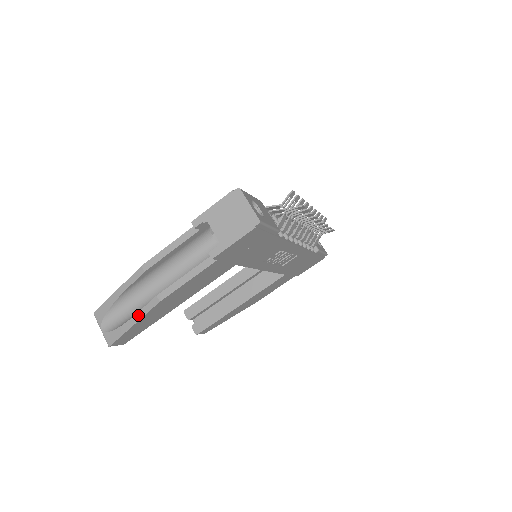
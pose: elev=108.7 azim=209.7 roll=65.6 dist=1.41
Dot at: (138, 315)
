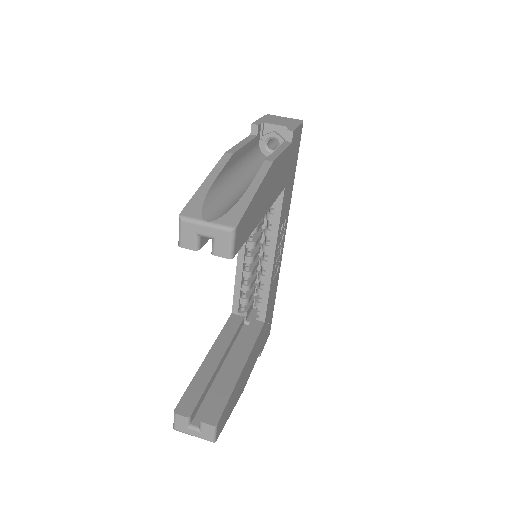
Dot at: (255, 181)
